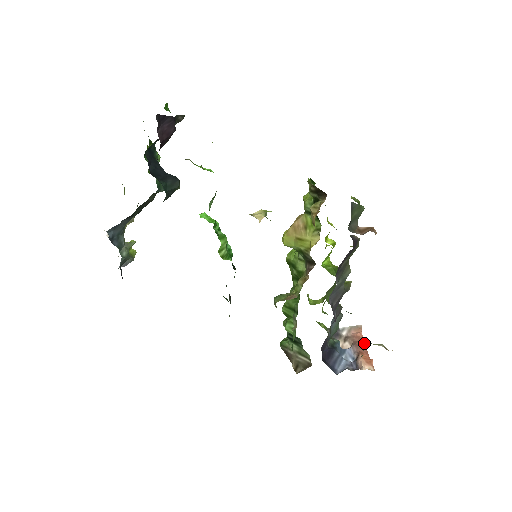
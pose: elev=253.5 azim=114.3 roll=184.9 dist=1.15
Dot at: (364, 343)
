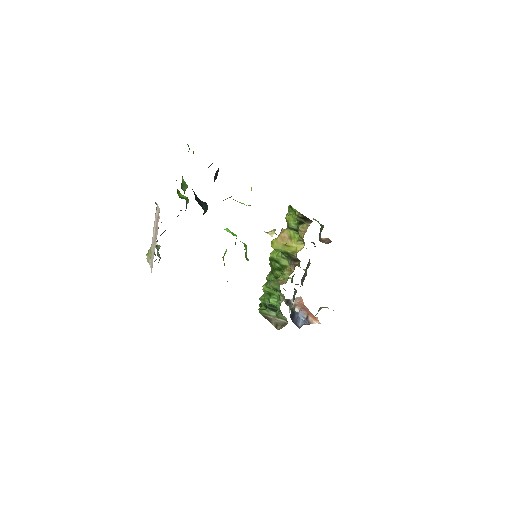
Dot at: (307, 308)
